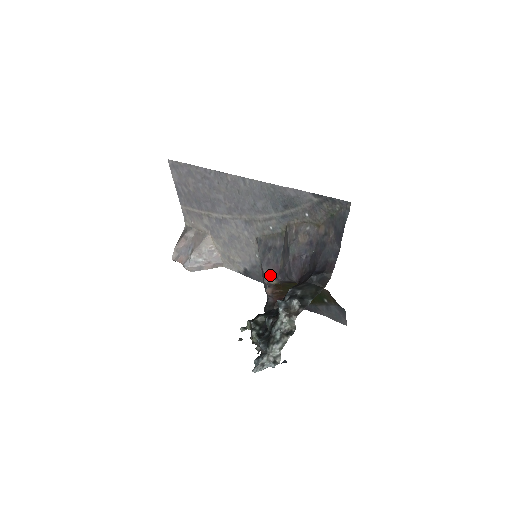
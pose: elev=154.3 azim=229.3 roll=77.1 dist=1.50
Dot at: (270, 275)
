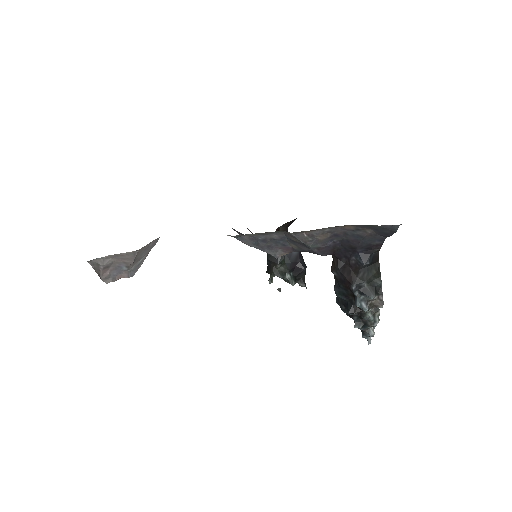
Dot at: (281, 254)
